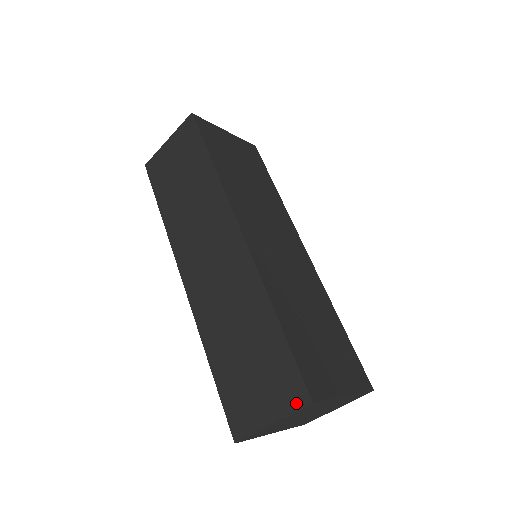
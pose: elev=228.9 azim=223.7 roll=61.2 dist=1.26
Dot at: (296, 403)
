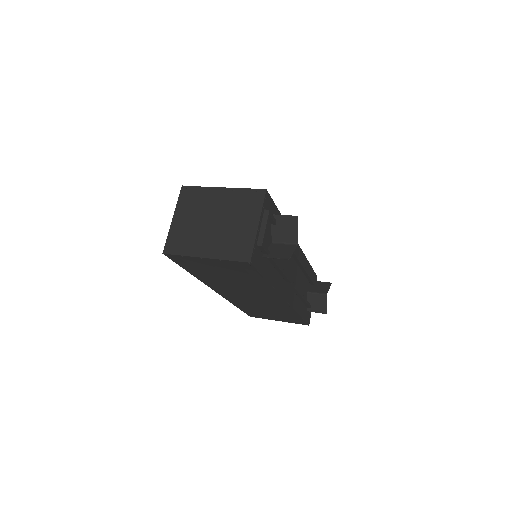
Dot at: occluded
